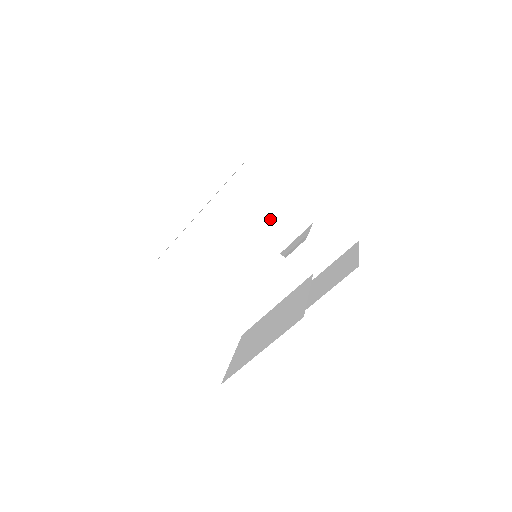
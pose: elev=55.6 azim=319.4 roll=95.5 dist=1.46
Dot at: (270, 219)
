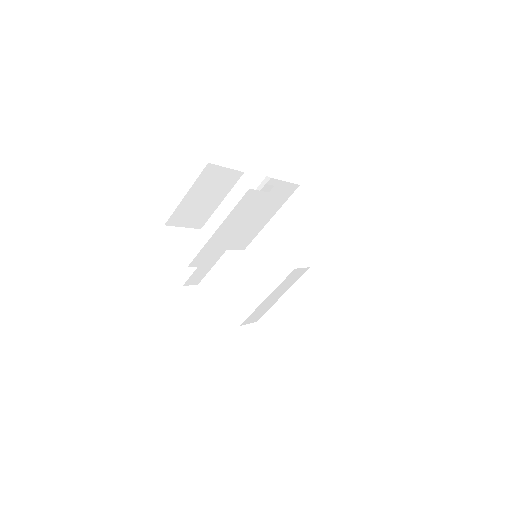
Dot at: occluded
